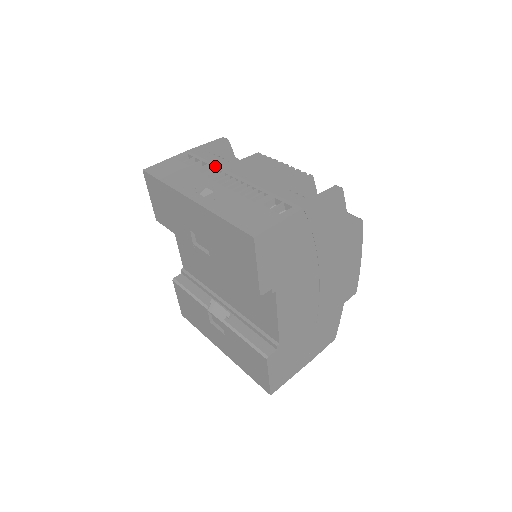
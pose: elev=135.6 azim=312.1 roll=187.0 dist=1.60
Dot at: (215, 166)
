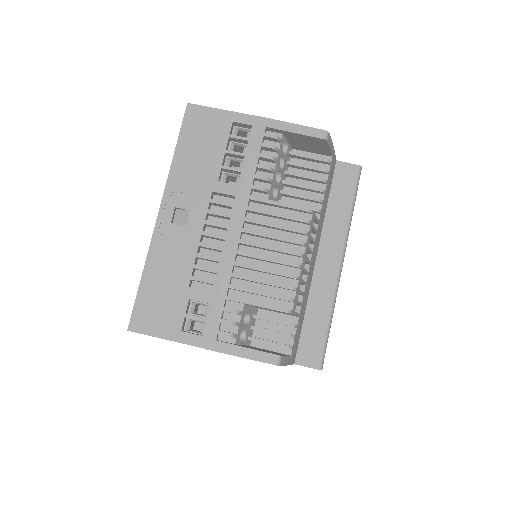
Dot at: (241, 184)
